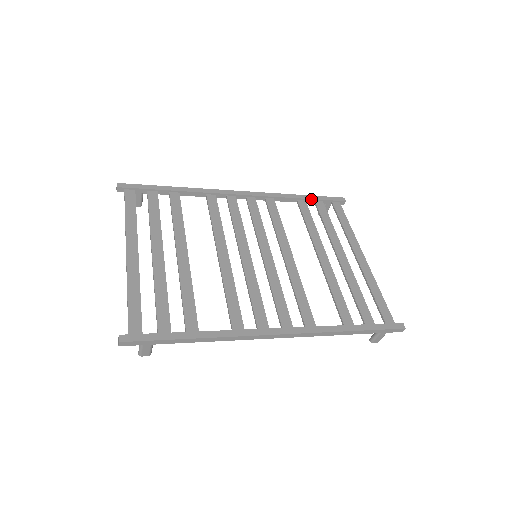
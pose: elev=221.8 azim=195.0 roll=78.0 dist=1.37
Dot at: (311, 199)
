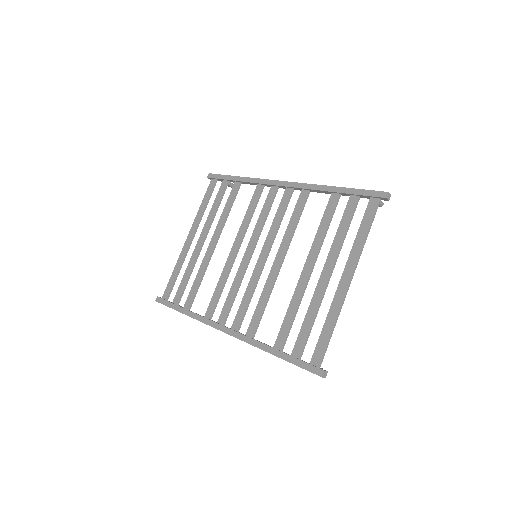
Dot at: (345, 193)
